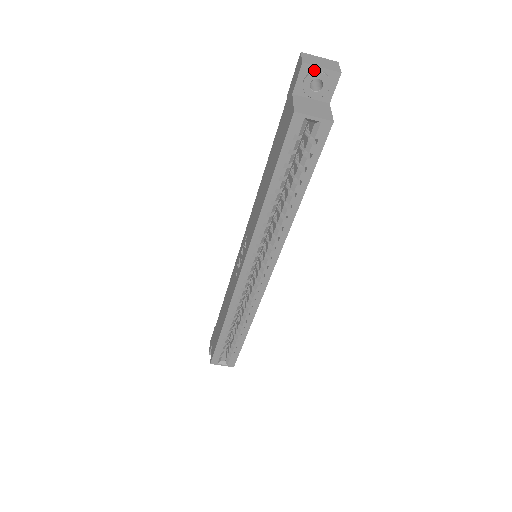
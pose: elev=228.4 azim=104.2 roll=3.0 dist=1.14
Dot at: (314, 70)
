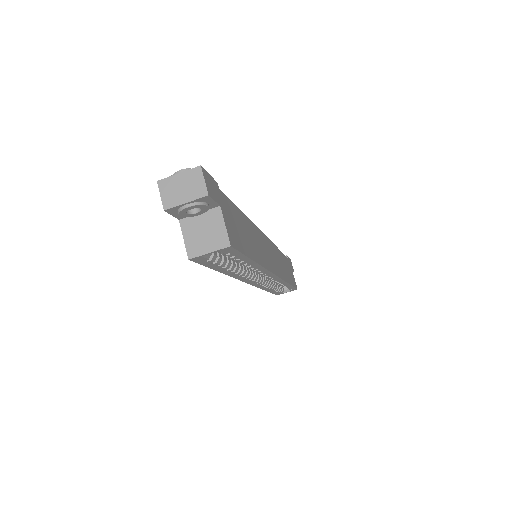
Dot at: (180, 207)
